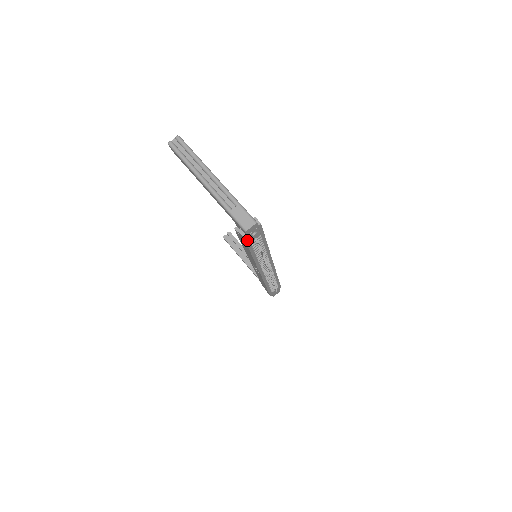
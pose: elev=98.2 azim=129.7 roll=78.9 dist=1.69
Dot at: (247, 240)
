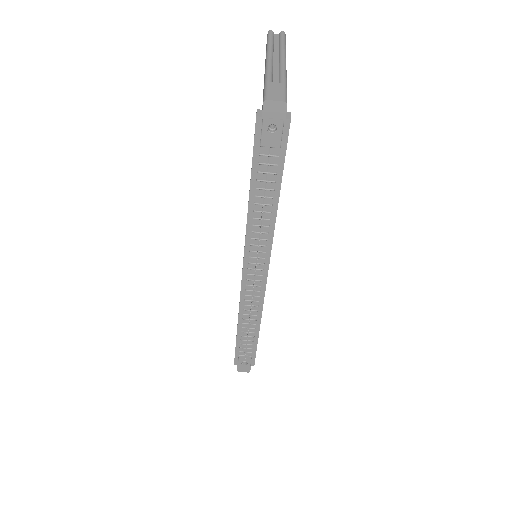
Dot at: (258, 136)
